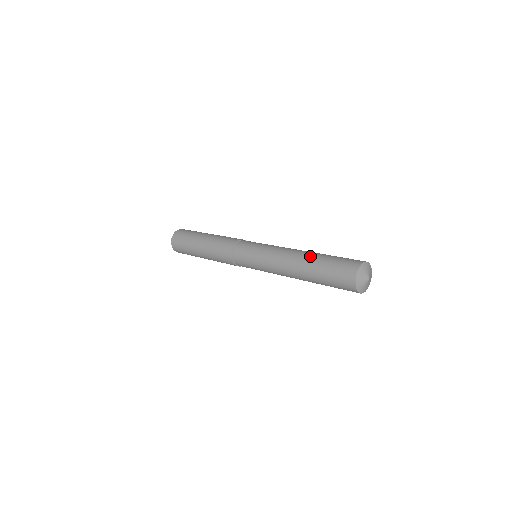
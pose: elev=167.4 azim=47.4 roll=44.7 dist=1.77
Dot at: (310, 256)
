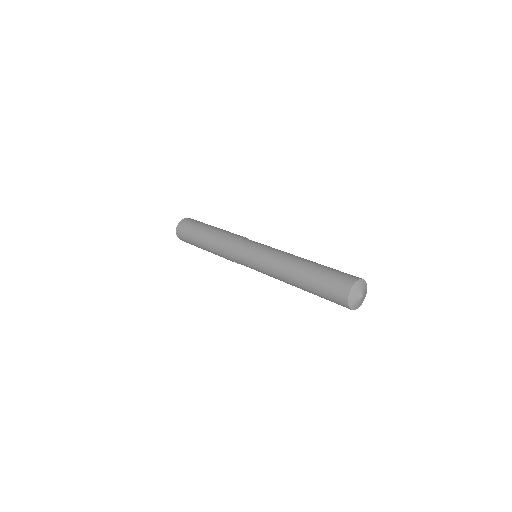
Dot at: (304, 270)
